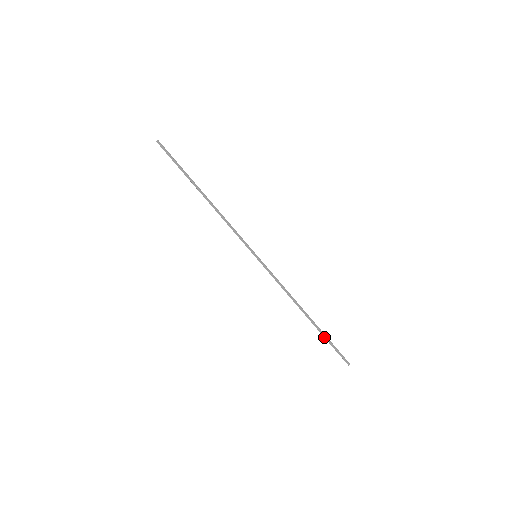
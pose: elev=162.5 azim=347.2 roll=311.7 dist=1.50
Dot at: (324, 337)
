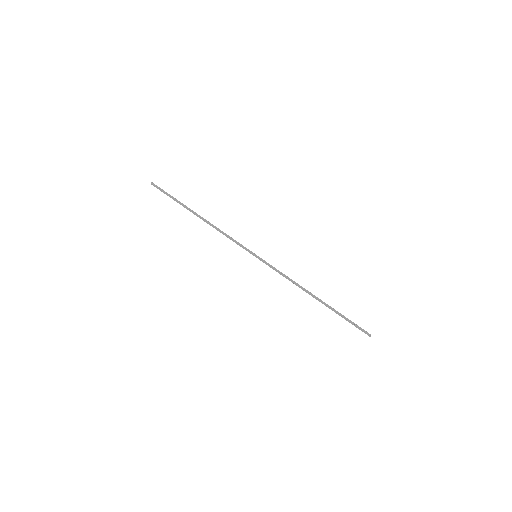
Dot at: (339, 314)
